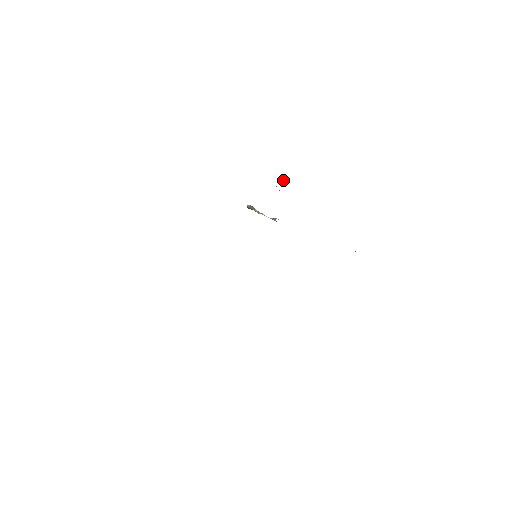
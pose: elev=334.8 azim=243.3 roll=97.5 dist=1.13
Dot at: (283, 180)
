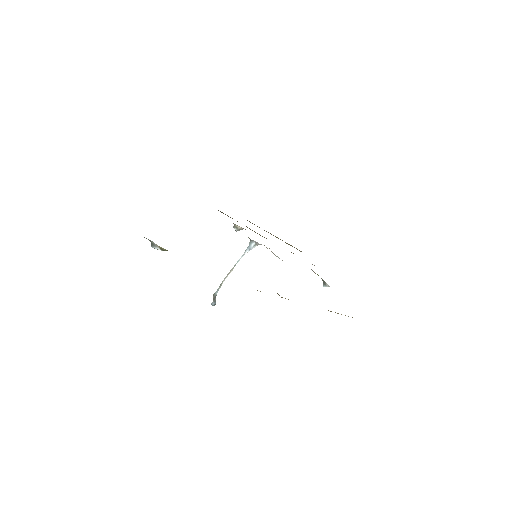
Dot at: occluded
